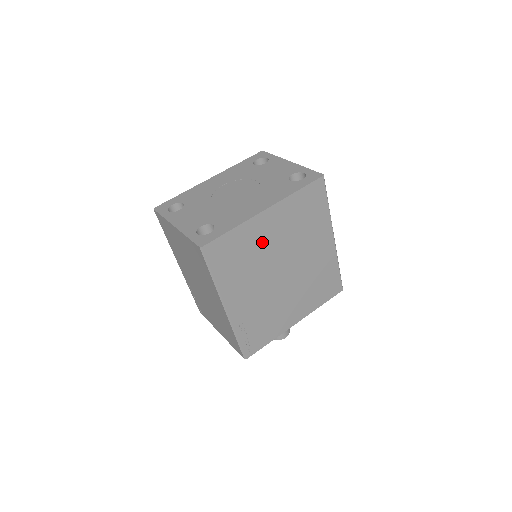
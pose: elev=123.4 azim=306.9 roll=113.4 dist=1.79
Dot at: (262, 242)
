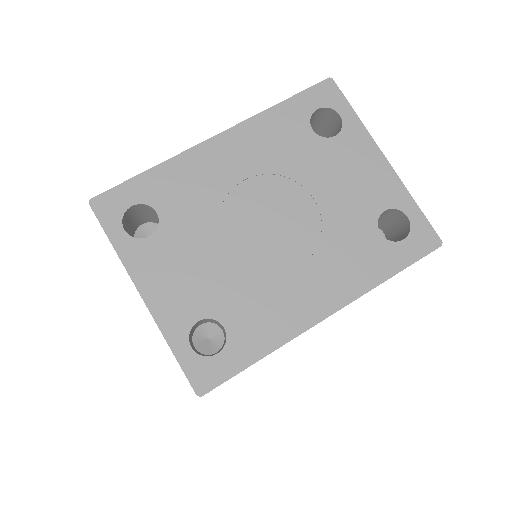
Dot at: occluded
